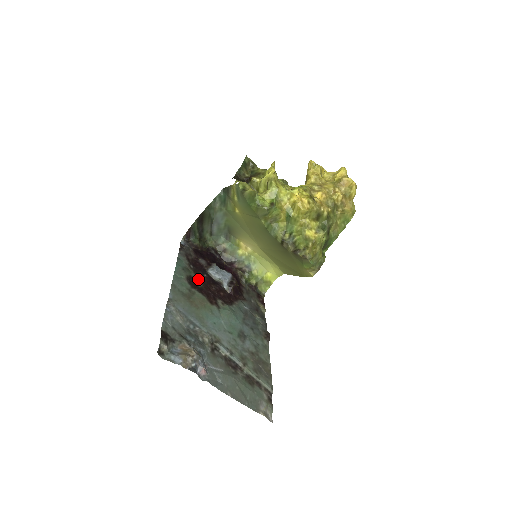
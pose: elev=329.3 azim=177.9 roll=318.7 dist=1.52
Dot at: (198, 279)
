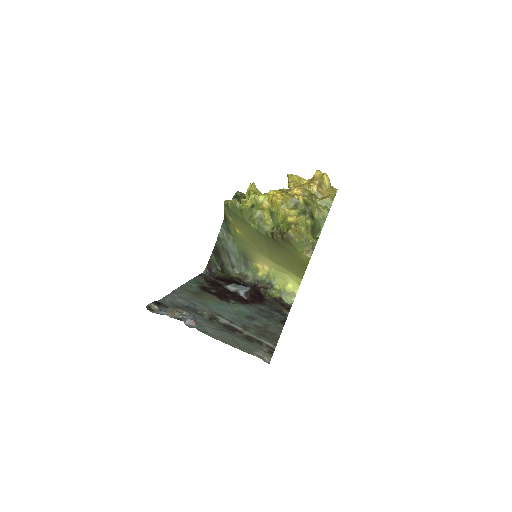
Dot at: (212, 289)
